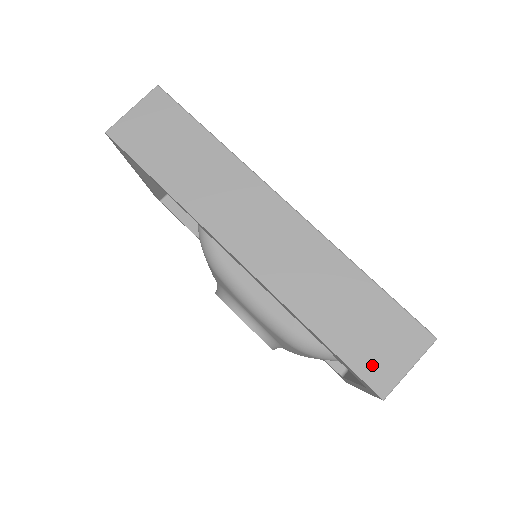
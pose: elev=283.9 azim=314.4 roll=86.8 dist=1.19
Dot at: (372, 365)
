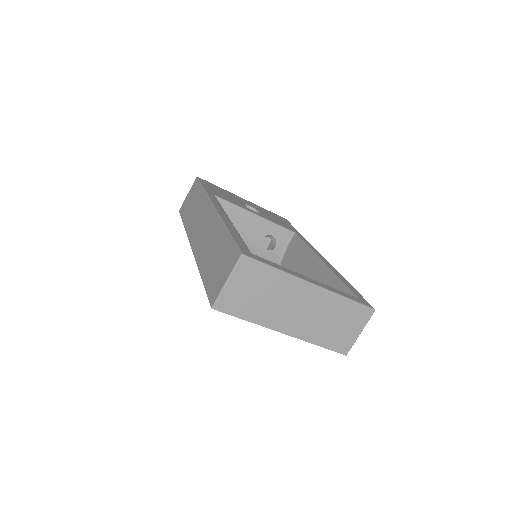
Dot at: (213, 286)
